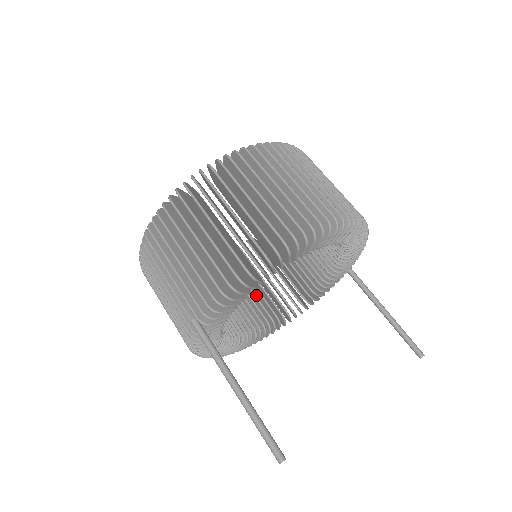
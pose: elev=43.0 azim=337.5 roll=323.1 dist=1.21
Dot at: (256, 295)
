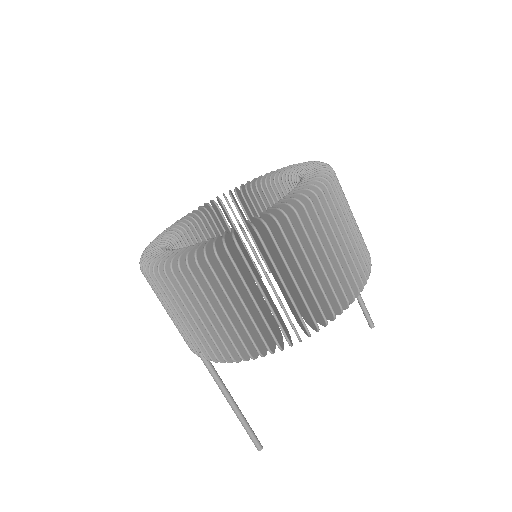
Dot at: occluded
